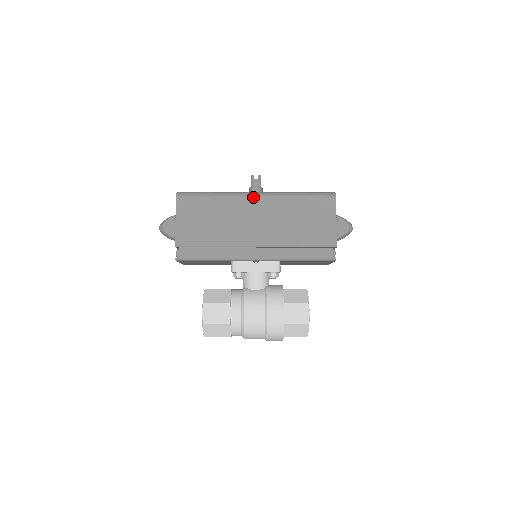
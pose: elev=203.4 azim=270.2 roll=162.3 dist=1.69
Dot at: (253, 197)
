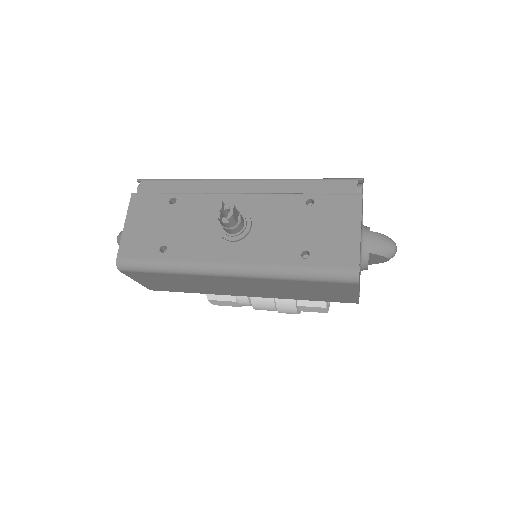
Dot at: (226, 277)
